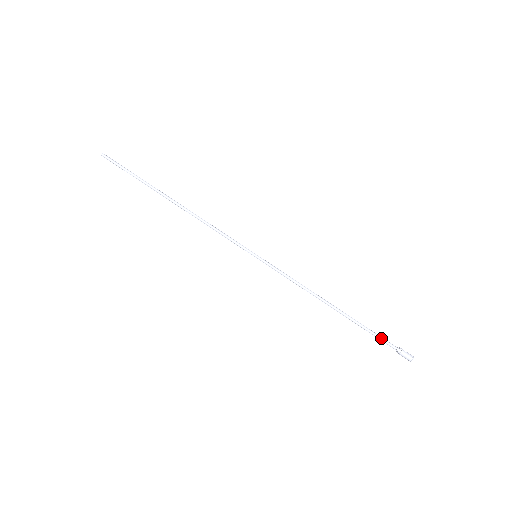
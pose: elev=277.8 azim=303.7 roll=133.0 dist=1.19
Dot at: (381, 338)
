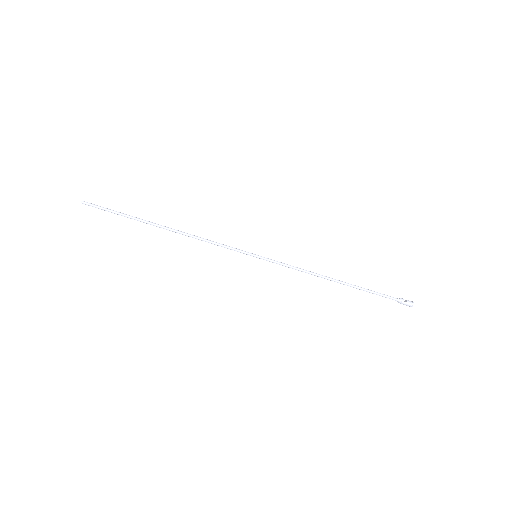
Dot at: (382, 296)
